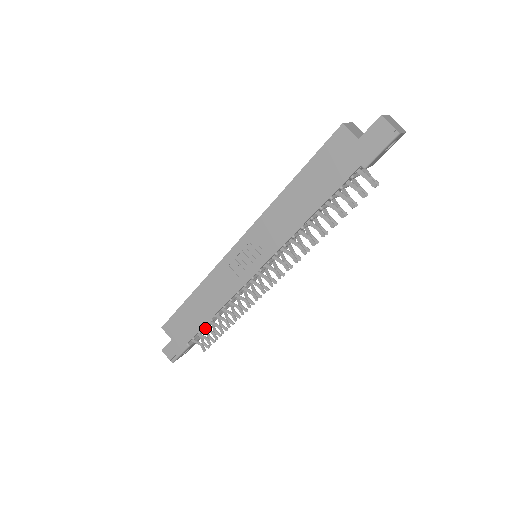
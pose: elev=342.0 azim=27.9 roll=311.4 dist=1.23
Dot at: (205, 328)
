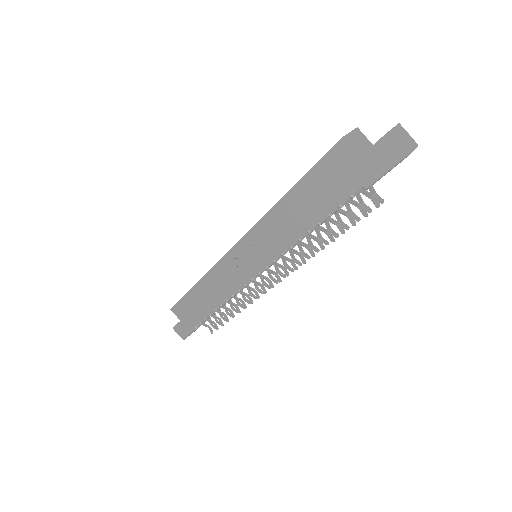
Dot at: (211, 315)
